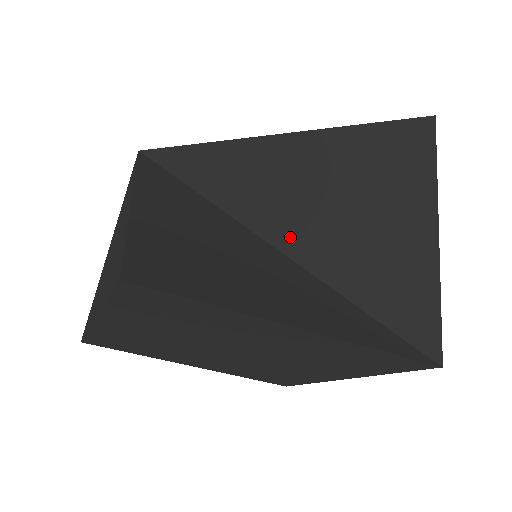
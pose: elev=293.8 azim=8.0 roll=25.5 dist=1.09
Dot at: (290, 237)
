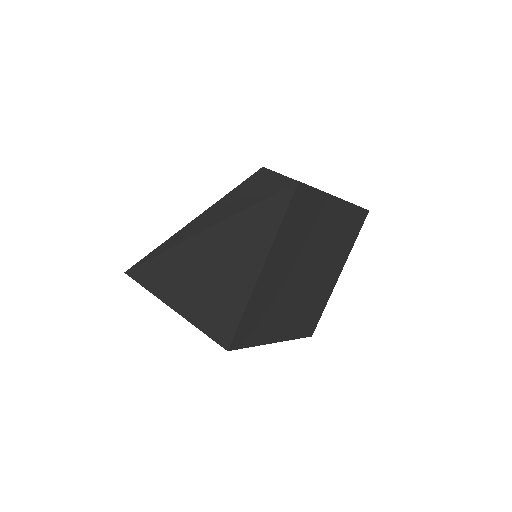
Dot at: occluded
